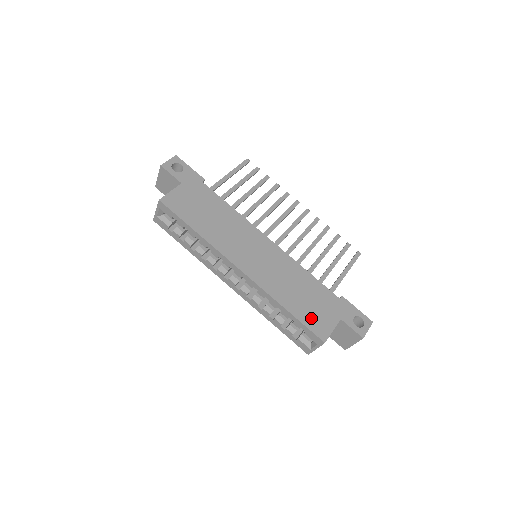
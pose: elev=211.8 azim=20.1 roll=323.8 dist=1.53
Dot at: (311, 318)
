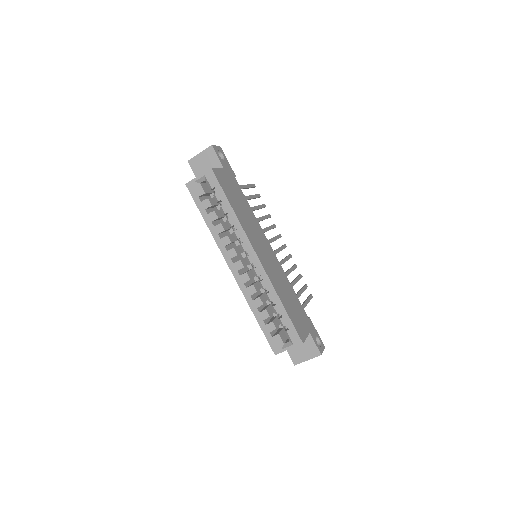
Dot at: (295, 320)
